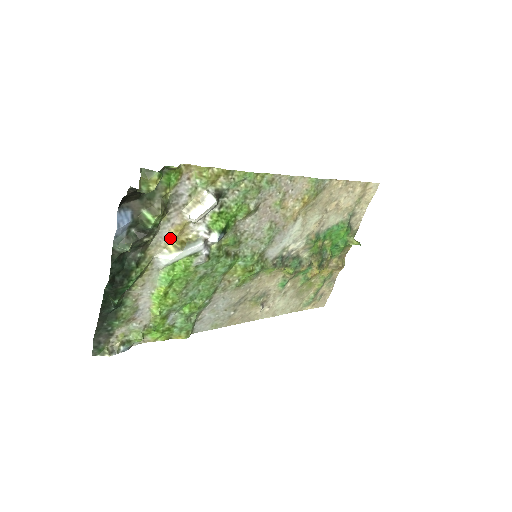
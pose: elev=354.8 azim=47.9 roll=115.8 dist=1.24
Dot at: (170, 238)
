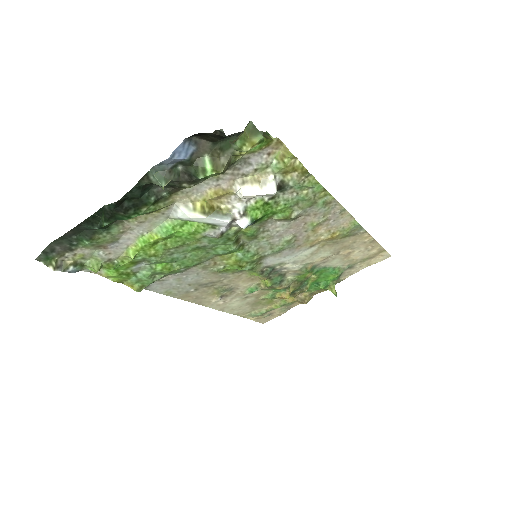
Dot at: (204, 196)
